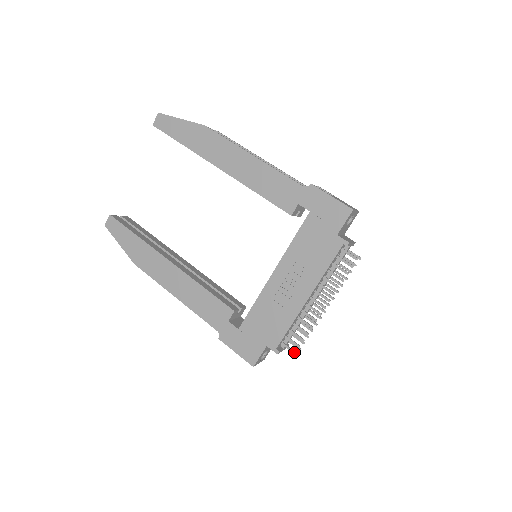
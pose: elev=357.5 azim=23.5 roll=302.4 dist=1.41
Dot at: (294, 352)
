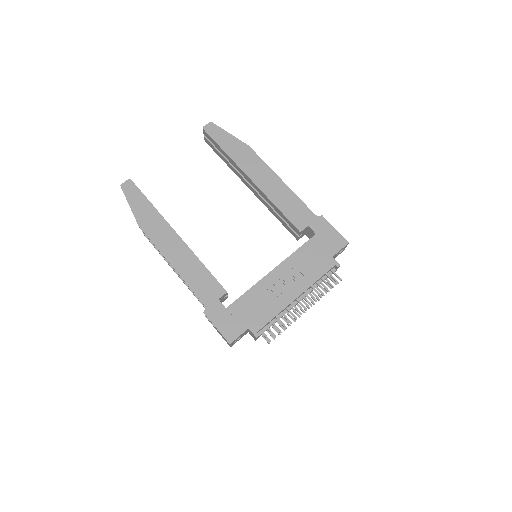
Dot at: (270, 340)
